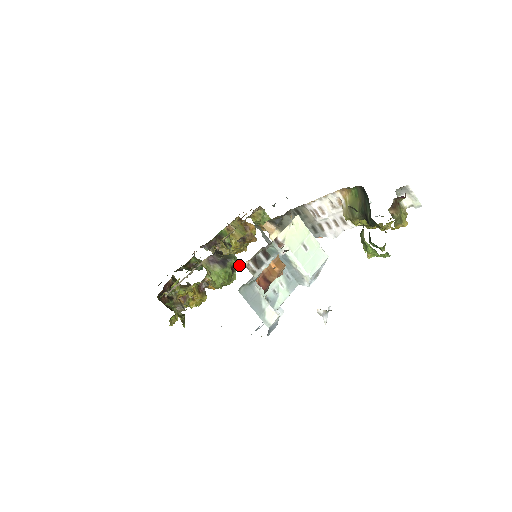
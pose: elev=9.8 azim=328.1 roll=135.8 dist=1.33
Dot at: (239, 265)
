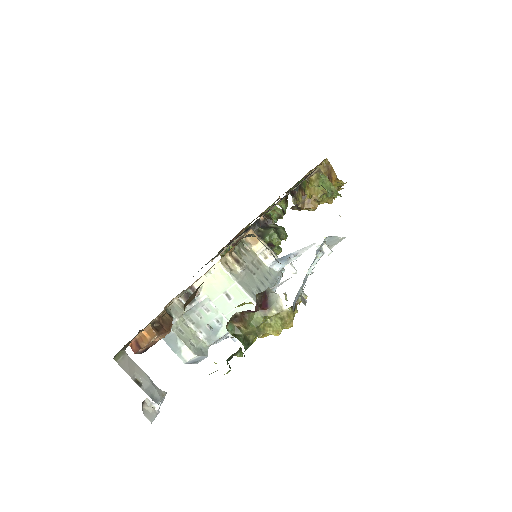
Dot at: (277, 243)
